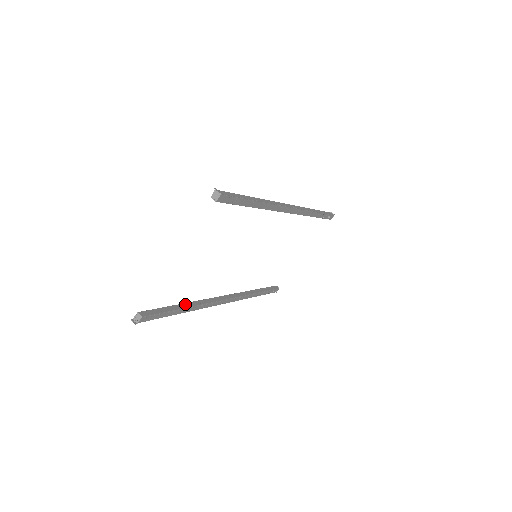
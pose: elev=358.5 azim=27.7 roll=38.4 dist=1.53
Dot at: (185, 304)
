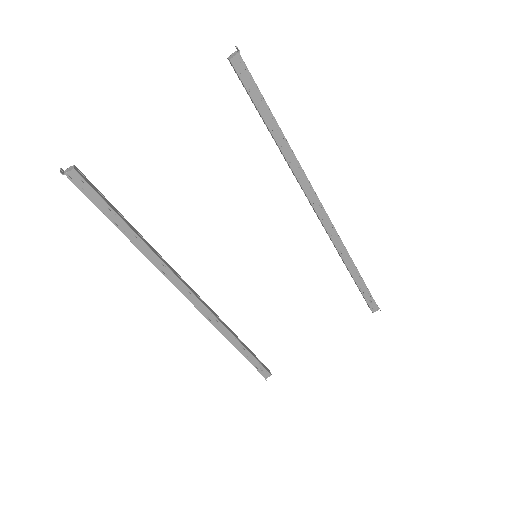
Dot at: (138, 233)
